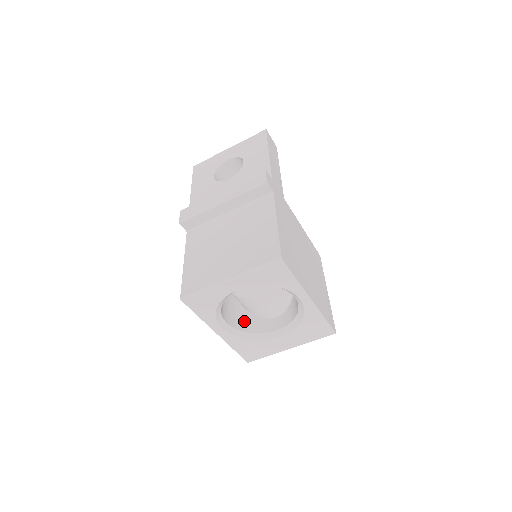
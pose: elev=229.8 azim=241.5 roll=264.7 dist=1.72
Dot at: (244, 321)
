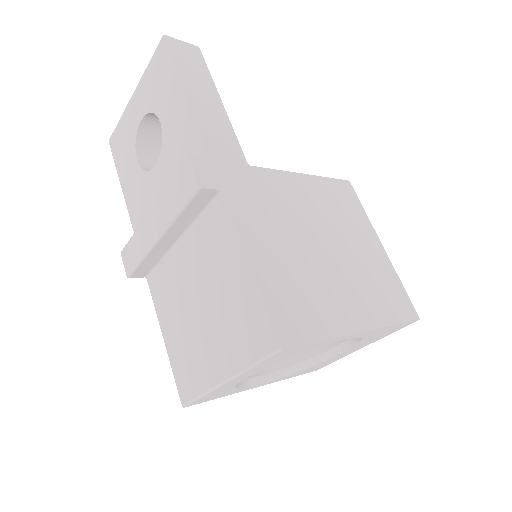
Dot at: occluded
